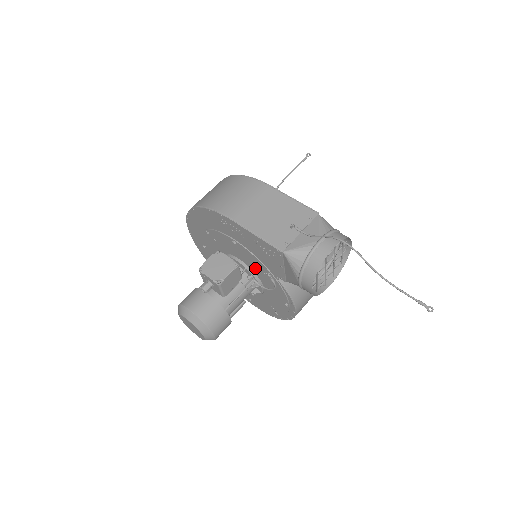
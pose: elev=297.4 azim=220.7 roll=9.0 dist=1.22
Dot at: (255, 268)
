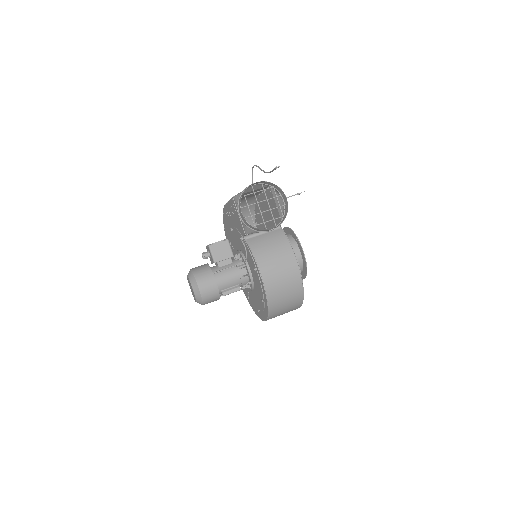
Dot at: (241, 246)
